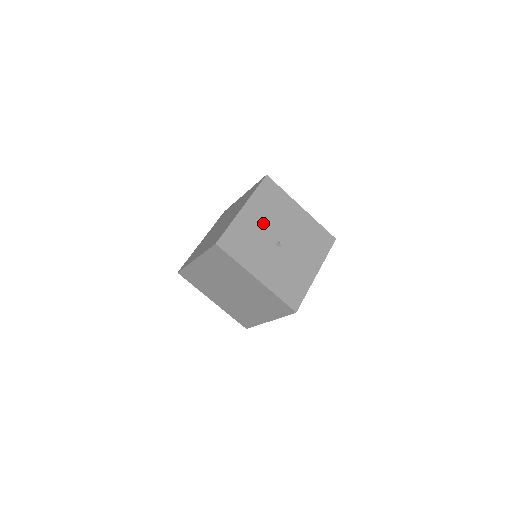
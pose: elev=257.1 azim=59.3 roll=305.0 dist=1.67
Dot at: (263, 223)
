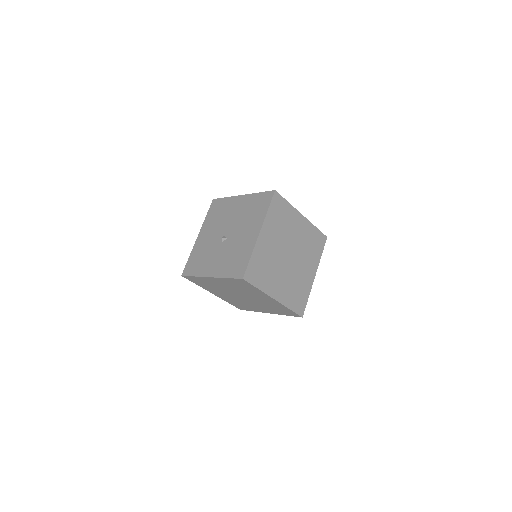
Dot at: (212, 234)
